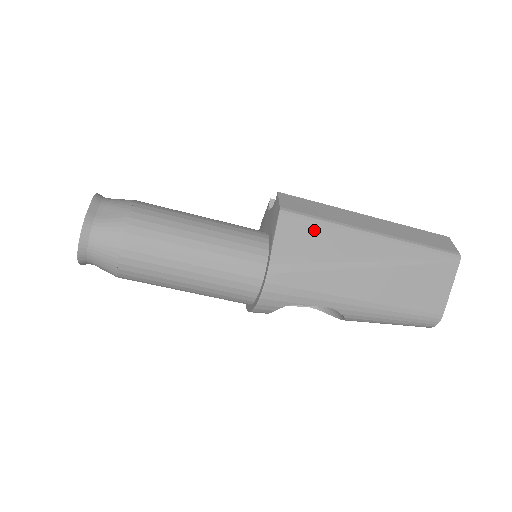
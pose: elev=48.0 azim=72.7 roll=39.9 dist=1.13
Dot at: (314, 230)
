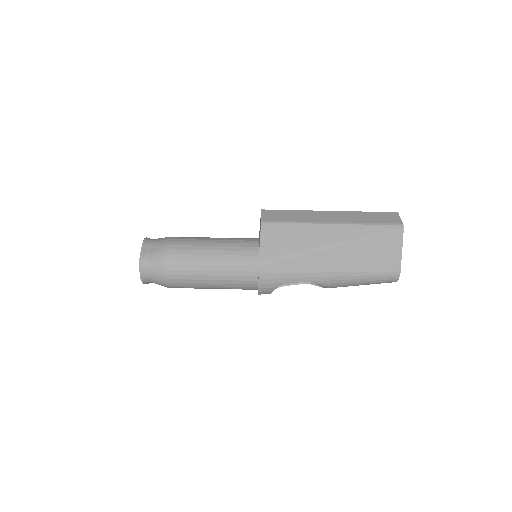
Dot at: (287, 231)
